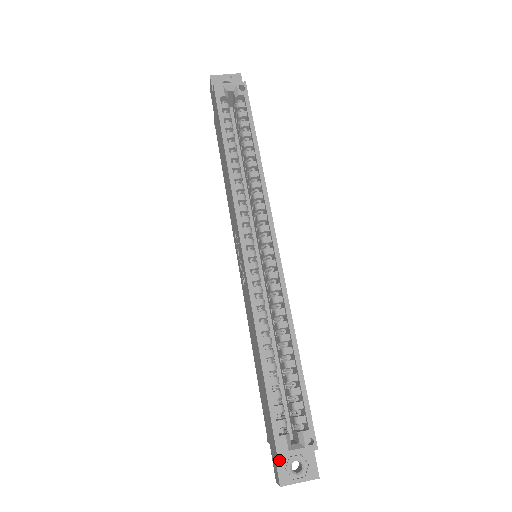
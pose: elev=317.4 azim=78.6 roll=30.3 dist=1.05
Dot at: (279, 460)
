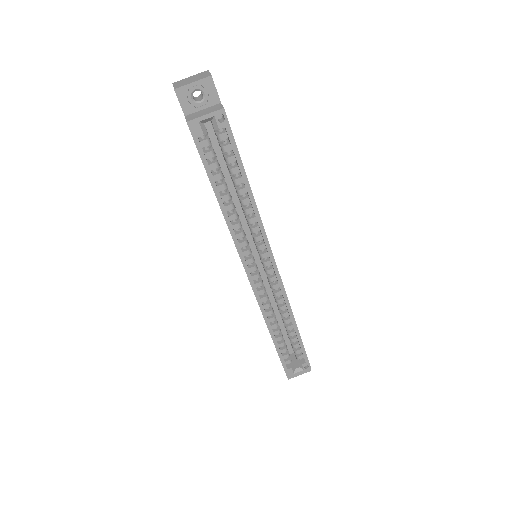
Dot at: occluded
